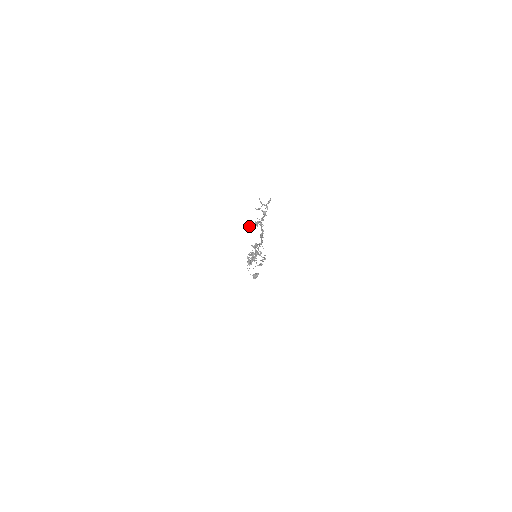
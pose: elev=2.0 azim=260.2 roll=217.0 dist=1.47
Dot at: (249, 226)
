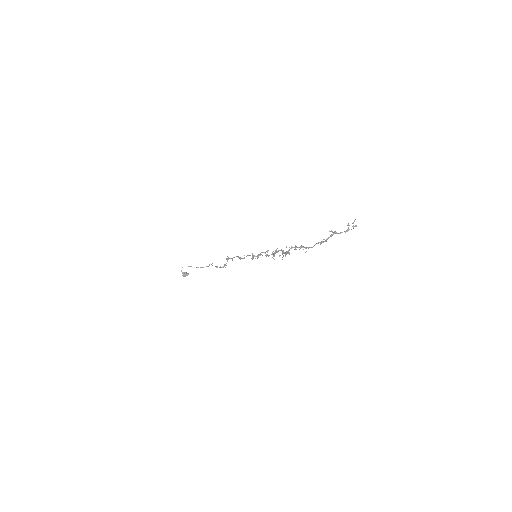
Dot at: occluded
